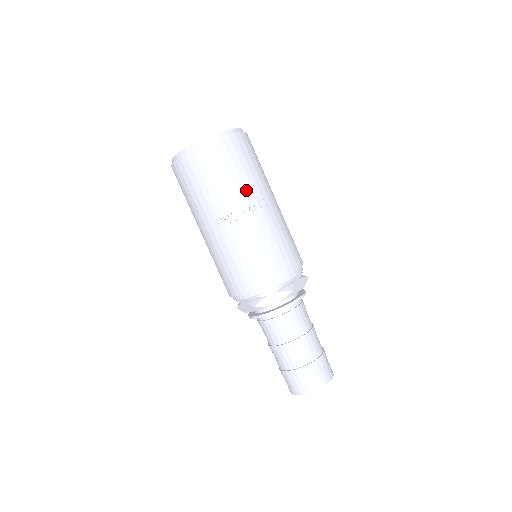
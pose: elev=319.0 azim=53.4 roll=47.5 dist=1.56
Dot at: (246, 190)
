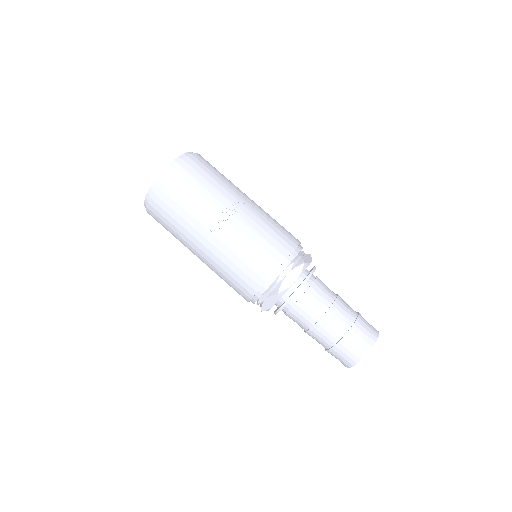
Dot at: (223, 193)
